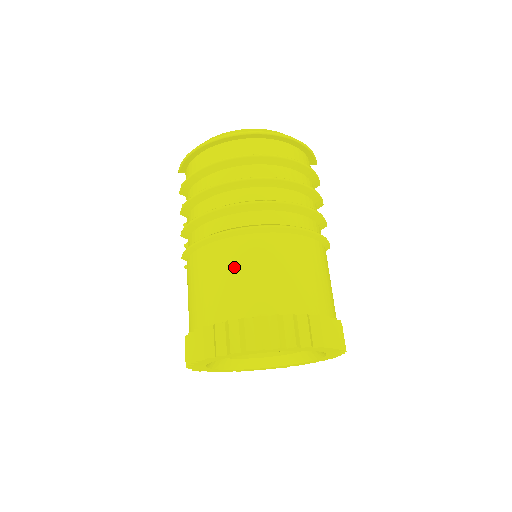
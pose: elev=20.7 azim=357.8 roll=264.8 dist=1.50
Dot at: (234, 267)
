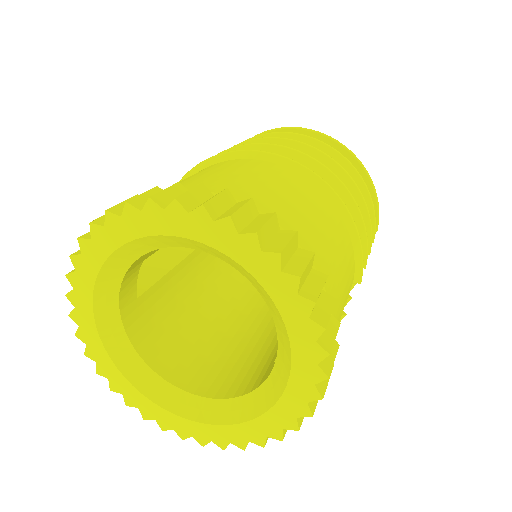
Dot at: (228, 169)
